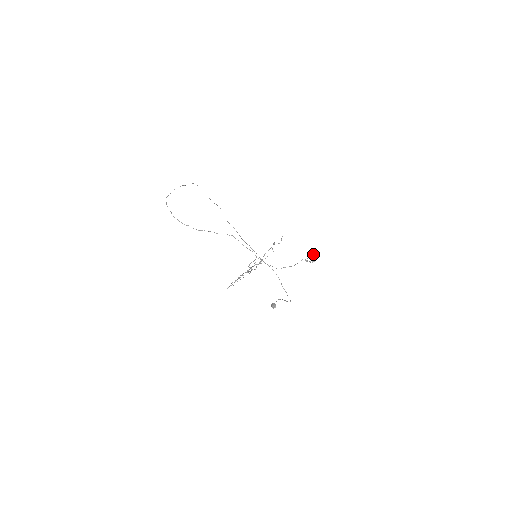
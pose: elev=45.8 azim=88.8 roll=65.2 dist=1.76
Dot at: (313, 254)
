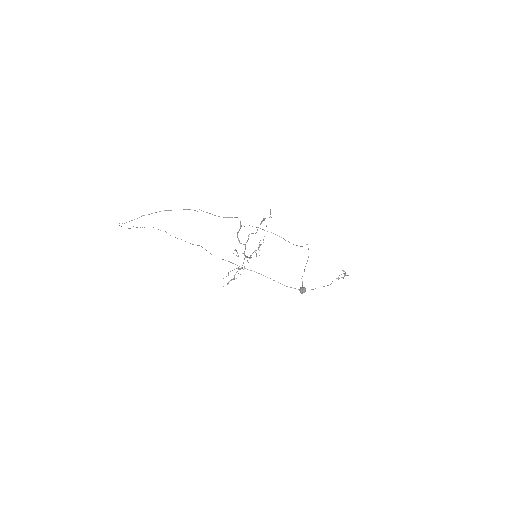
Dot at: occluded
